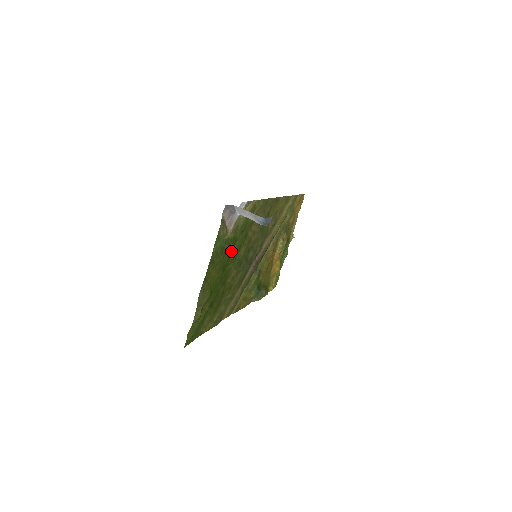
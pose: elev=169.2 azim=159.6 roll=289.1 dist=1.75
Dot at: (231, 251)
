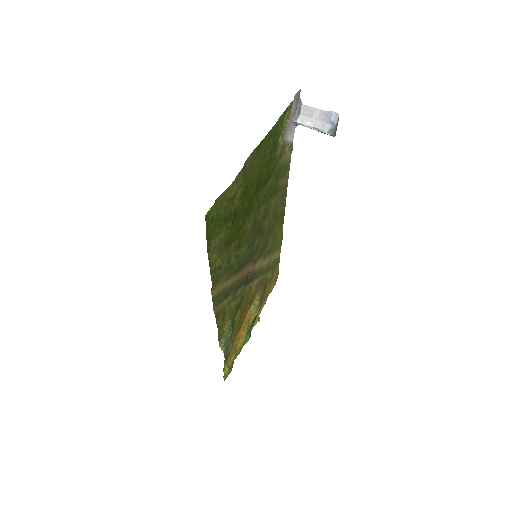
Dot at: (266, 180)
